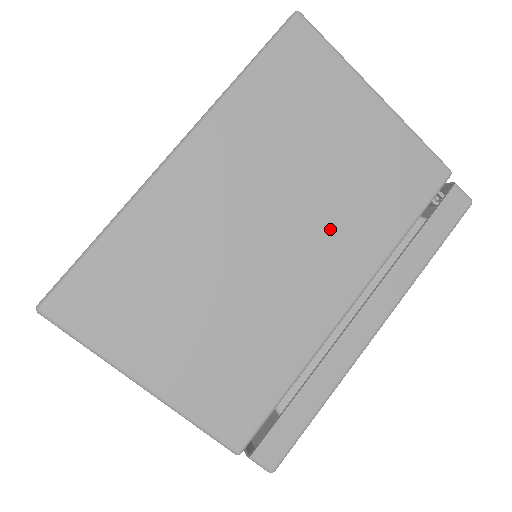
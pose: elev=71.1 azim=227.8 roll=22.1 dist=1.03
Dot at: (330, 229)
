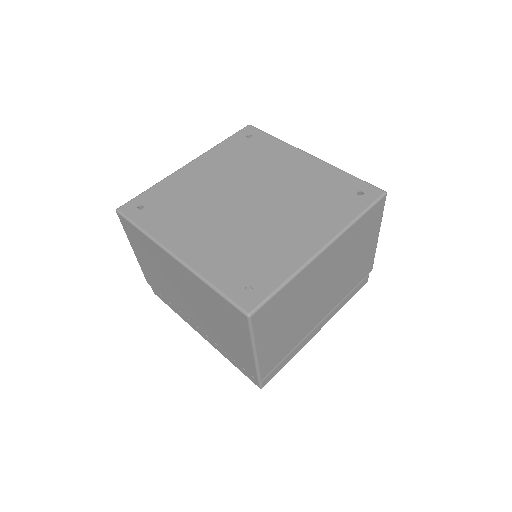
Dot at: (336, 289)
